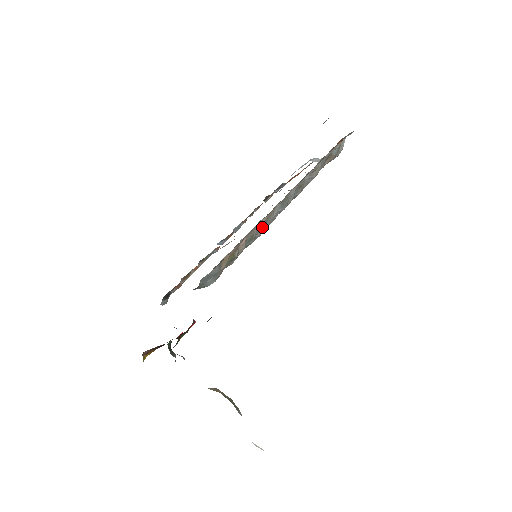
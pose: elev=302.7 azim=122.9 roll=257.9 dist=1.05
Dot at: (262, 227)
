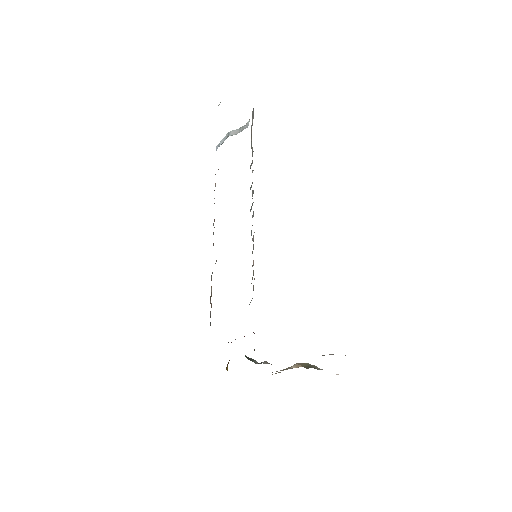
Dot at: (253, 238)
